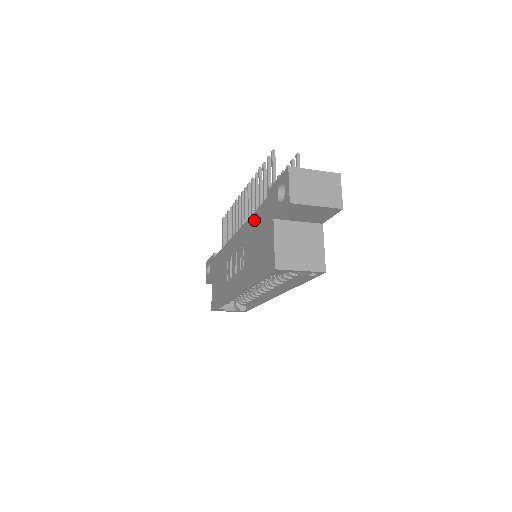
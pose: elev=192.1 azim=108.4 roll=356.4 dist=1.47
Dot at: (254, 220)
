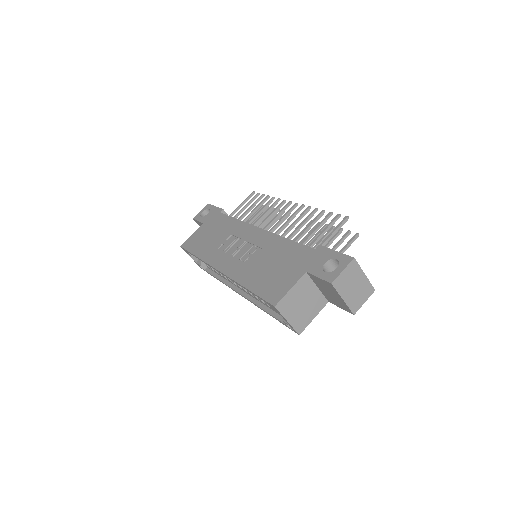
Dot at: (287, 246)
